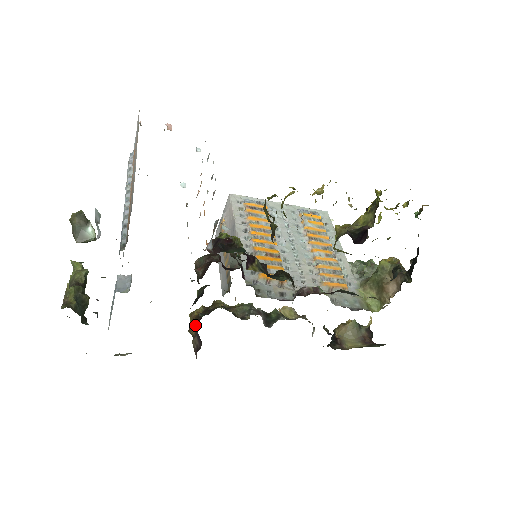
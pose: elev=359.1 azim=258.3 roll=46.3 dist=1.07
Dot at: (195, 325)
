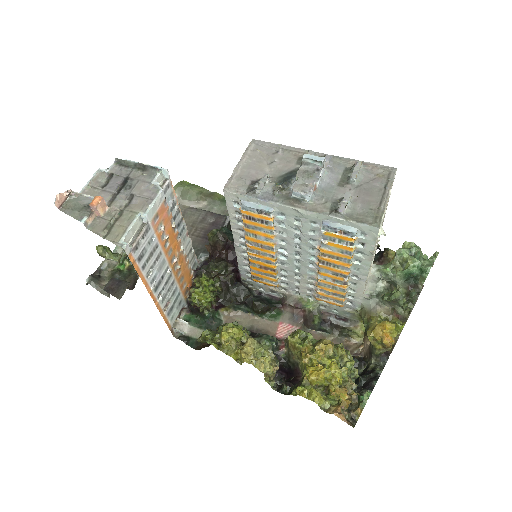
Dot at: occluded
